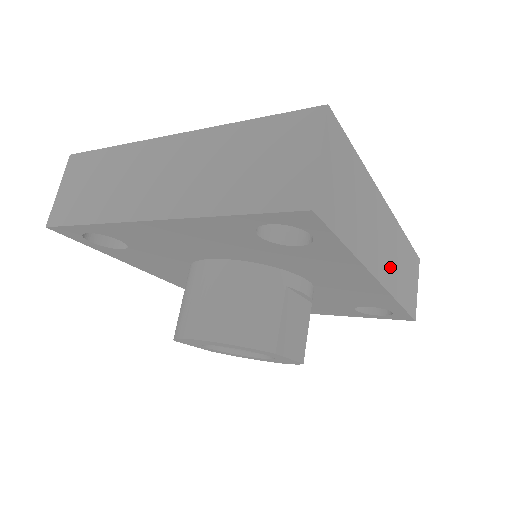
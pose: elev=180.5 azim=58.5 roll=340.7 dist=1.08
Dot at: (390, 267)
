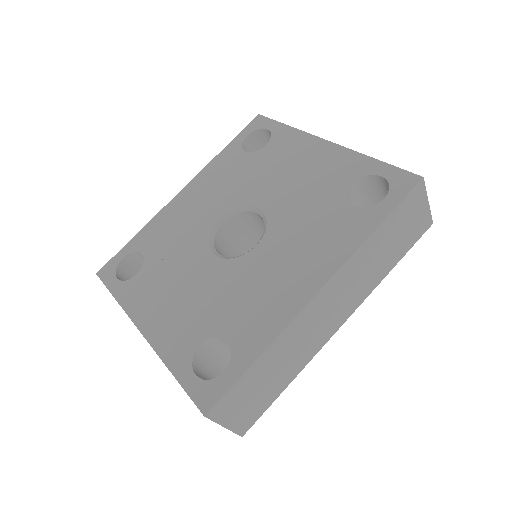
Dot at: (353, 295)
